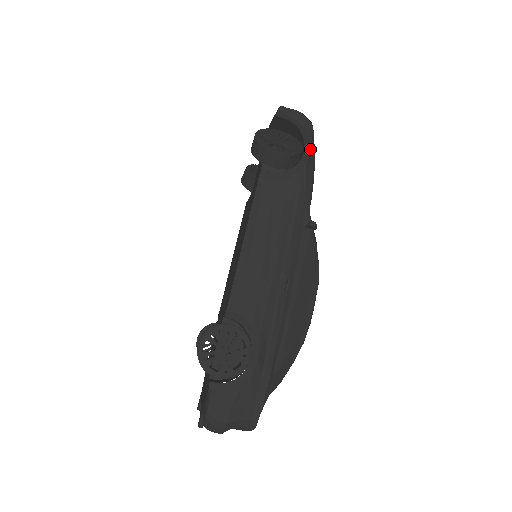
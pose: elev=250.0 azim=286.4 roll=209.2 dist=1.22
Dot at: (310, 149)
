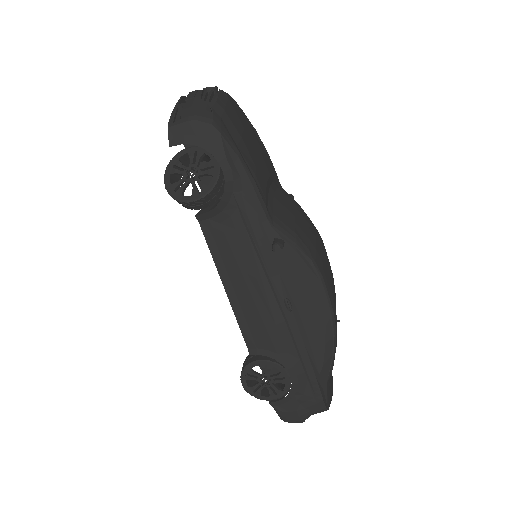
Dot at: (228, 159)
